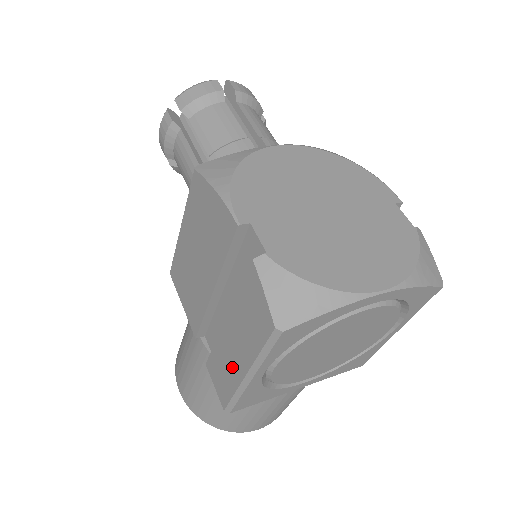
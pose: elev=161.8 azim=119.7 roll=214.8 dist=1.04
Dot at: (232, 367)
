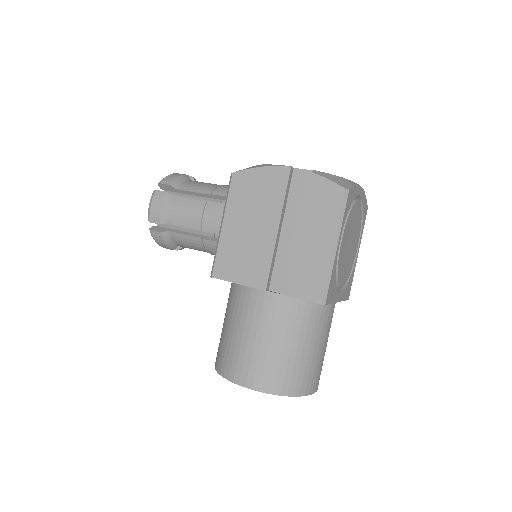
Dot at: (318, 258)
